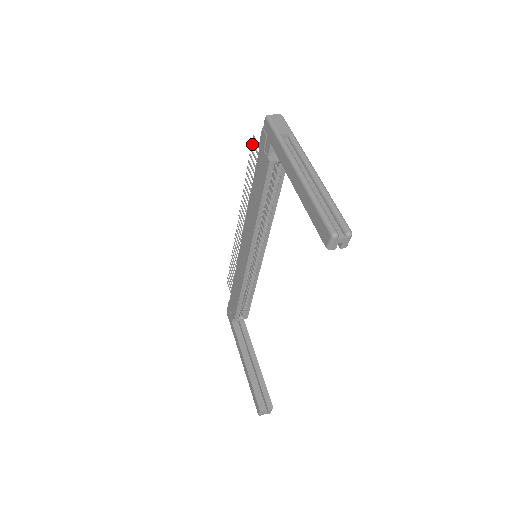
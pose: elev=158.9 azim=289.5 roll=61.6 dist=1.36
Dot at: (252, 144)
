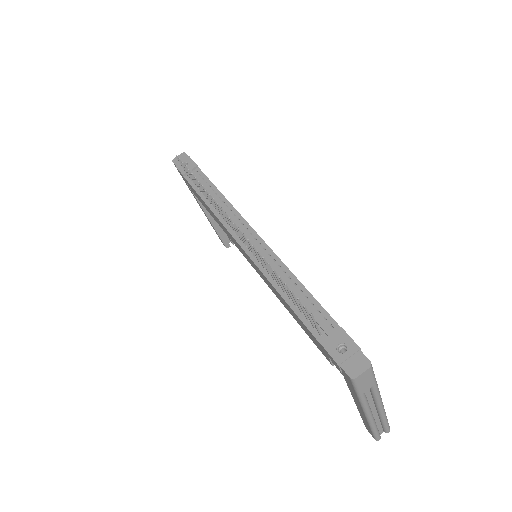
Dot at: occluded
